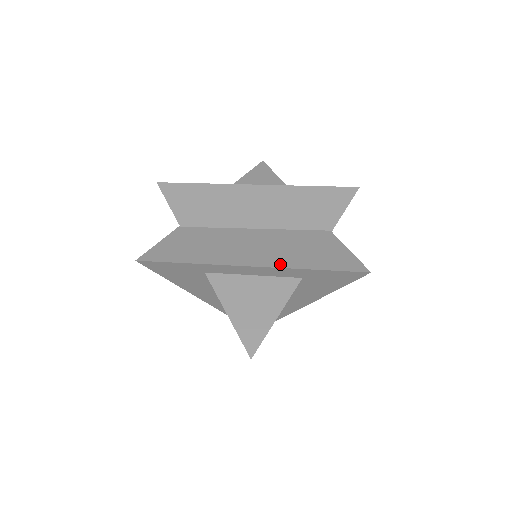
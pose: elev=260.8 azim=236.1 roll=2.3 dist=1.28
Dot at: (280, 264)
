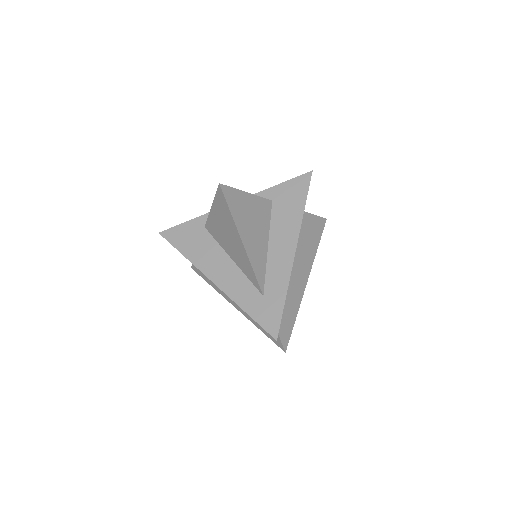
Dot at: occluded
